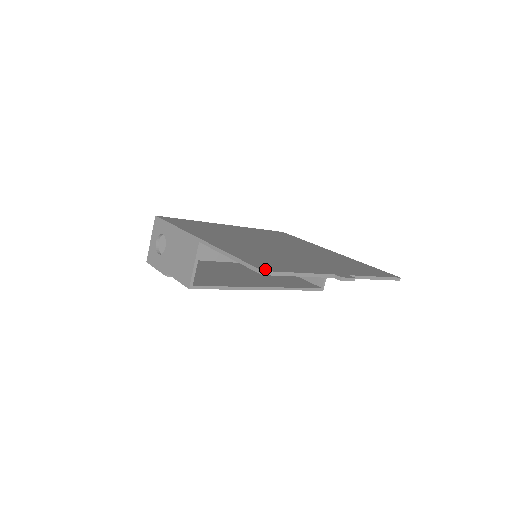
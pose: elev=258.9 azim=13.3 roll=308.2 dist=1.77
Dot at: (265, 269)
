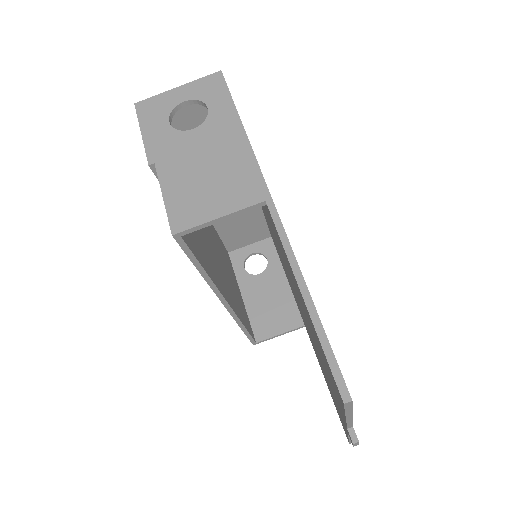
Dot at: occluded
